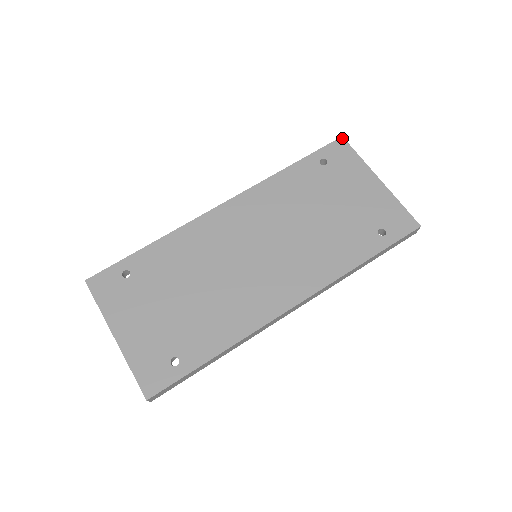
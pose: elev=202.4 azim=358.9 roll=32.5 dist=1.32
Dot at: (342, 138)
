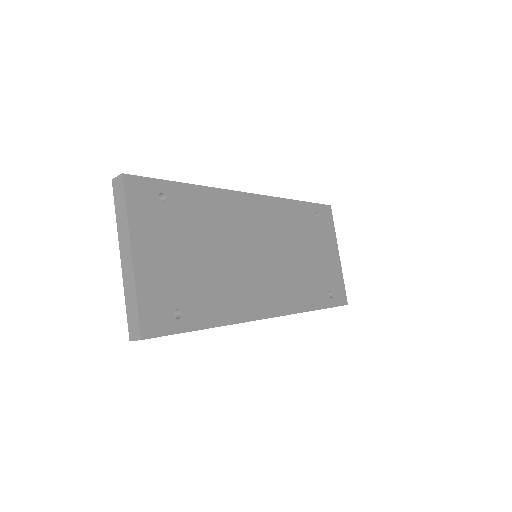
Dot at: (330, 207)
